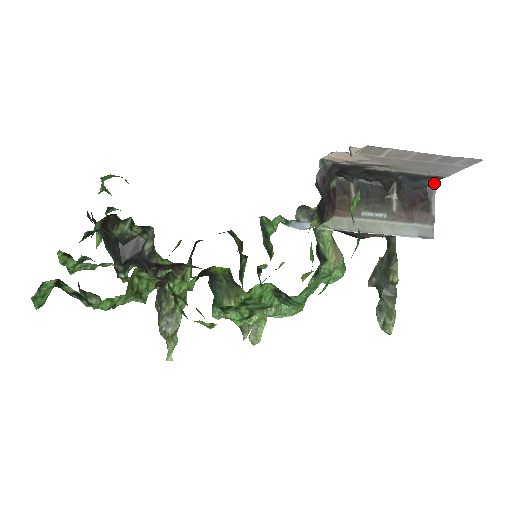
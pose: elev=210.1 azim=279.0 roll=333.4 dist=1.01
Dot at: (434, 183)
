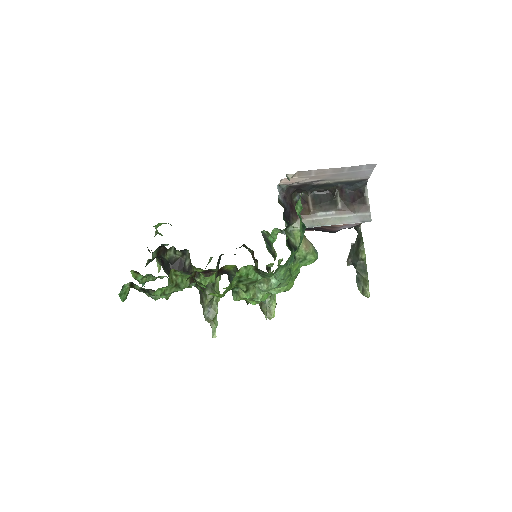
Dot at: (365, 184)
